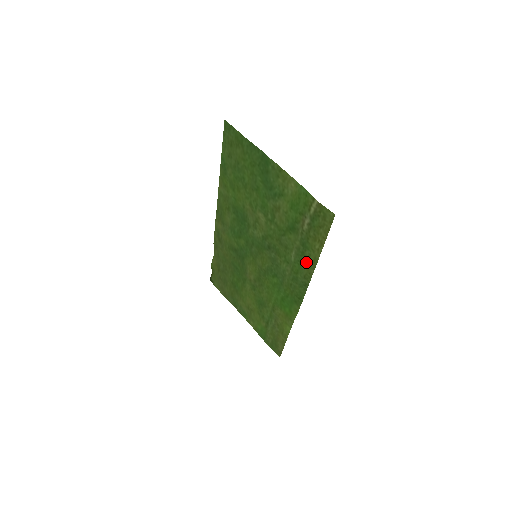
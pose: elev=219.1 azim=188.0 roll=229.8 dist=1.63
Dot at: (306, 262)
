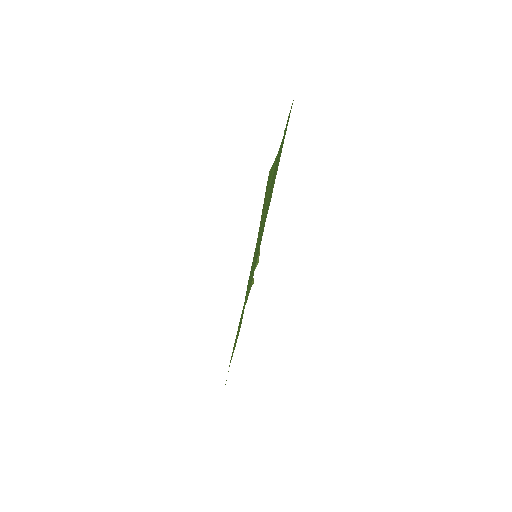
Dot at: occluded
